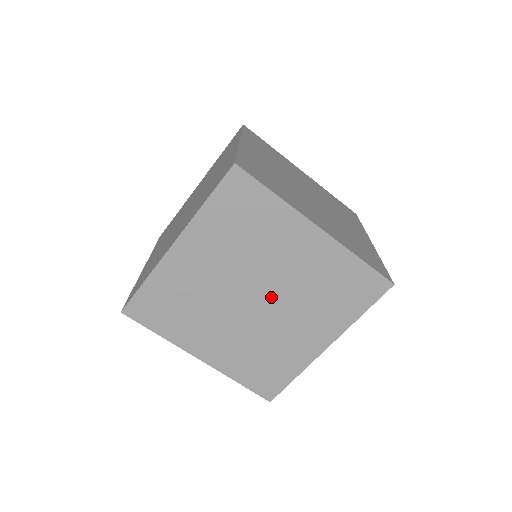
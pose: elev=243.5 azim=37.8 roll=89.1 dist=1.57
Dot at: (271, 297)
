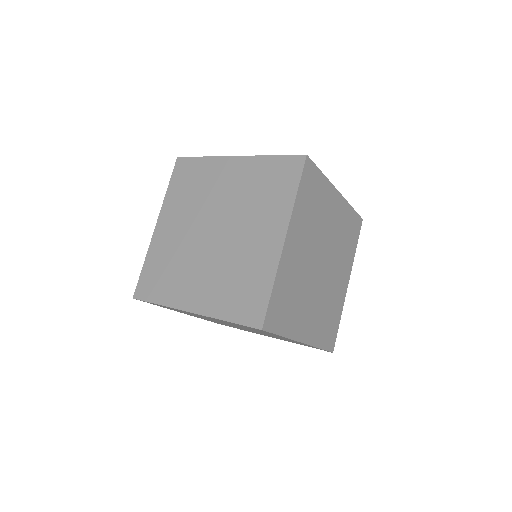
Dot at: (327, 259)
